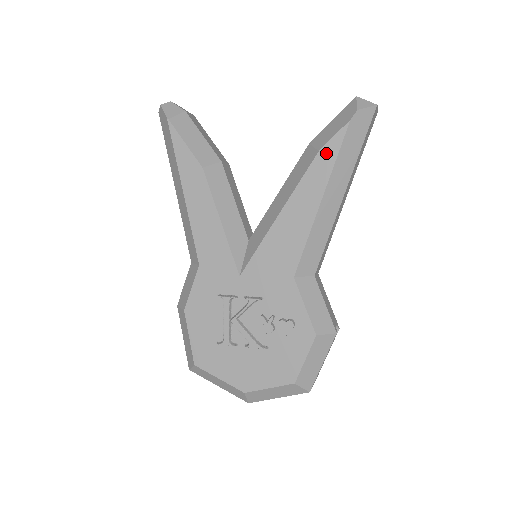
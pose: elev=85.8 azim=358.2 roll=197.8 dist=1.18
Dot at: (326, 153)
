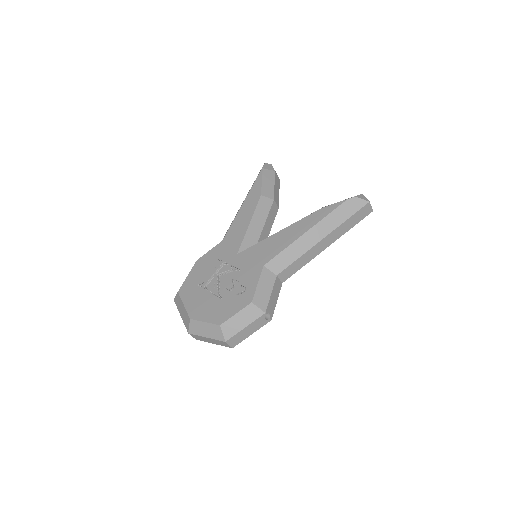
Dot at: (325, 210)
